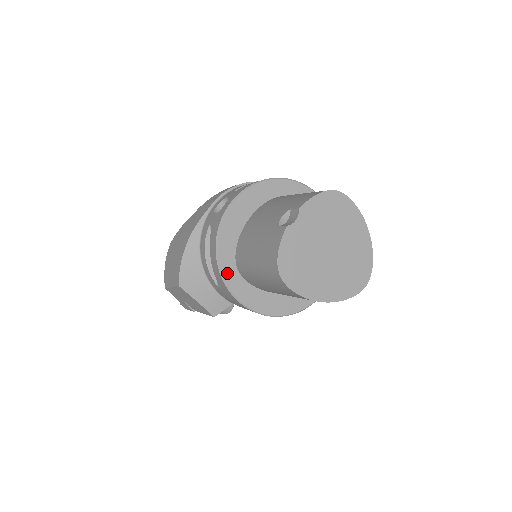
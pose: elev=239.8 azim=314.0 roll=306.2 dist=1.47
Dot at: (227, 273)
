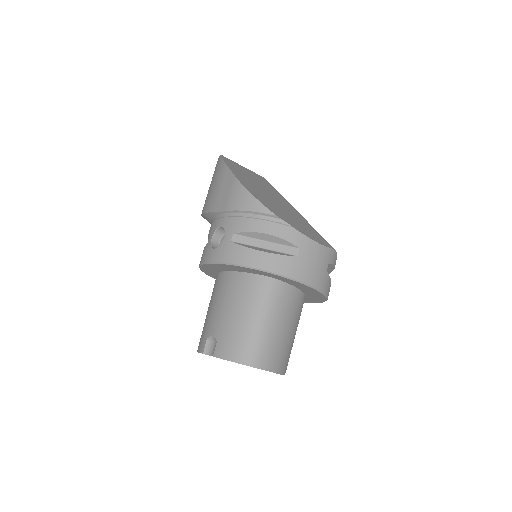
Dot at: (210, 275)
